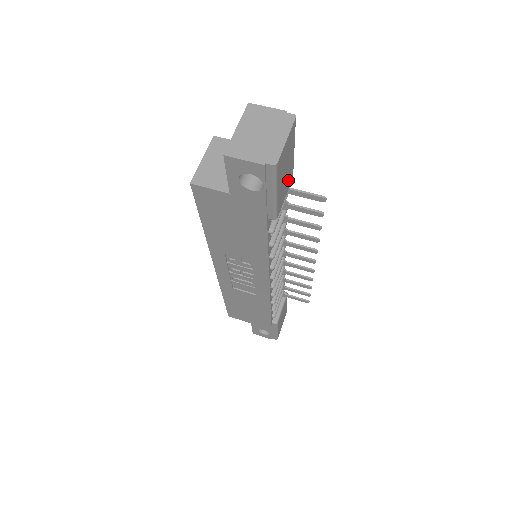
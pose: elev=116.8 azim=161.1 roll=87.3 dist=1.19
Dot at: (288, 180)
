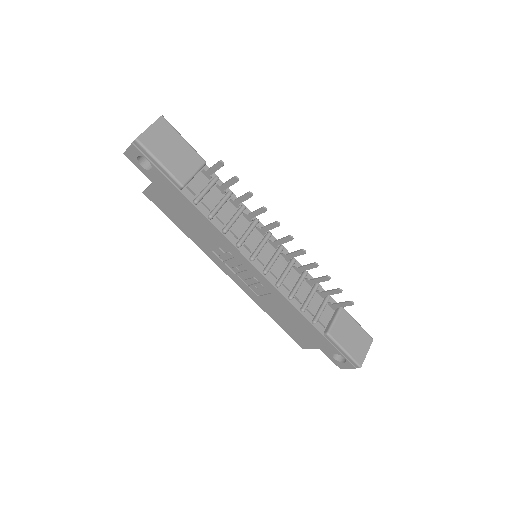
Dot at: (190, 161)
